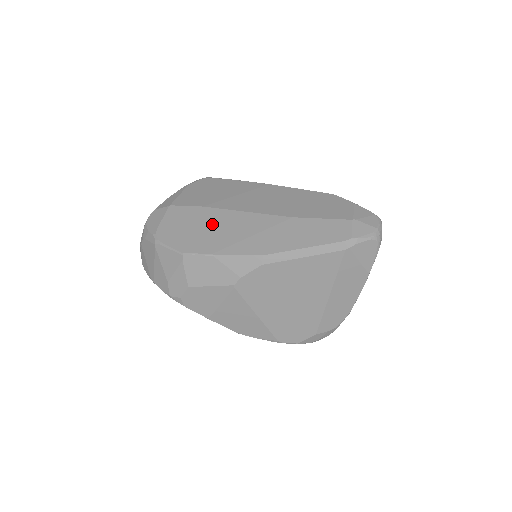
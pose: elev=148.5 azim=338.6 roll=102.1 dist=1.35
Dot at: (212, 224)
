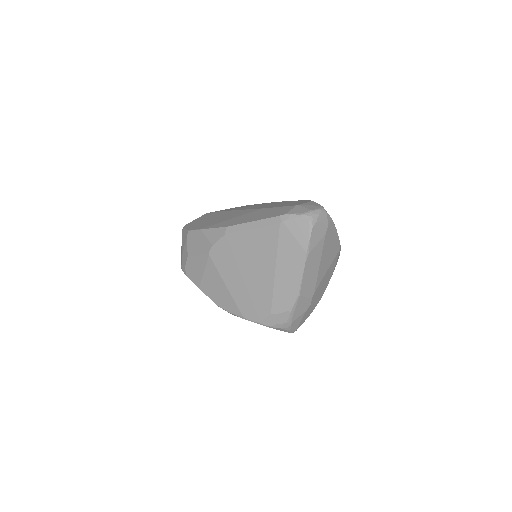
Dot at: (217, 217)
